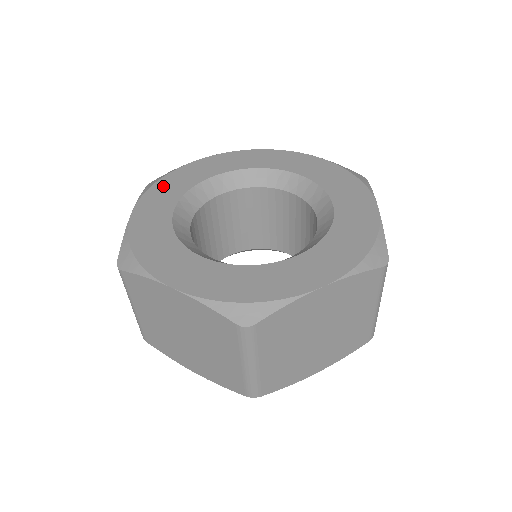
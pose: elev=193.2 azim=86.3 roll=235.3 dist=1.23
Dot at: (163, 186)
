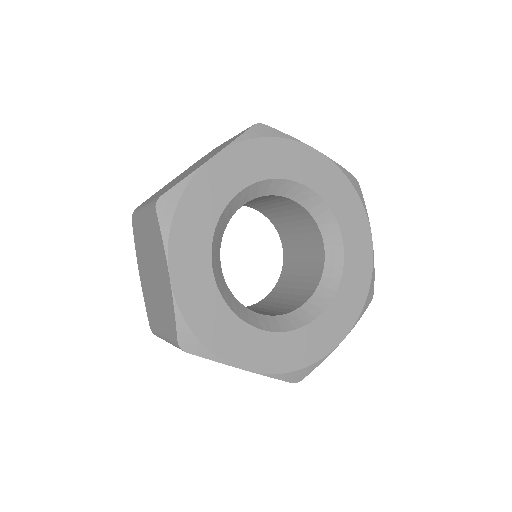
Dot at: (185, 223)
